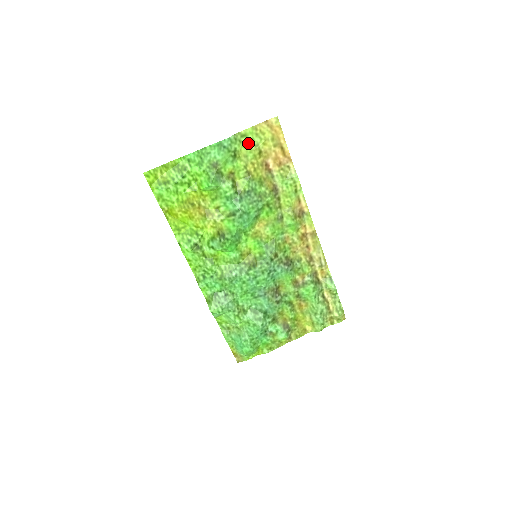
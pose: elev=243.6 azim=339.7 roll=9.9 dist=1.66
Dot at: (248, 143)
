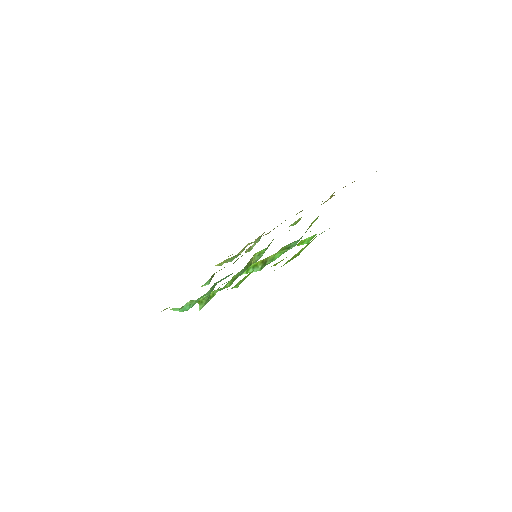
Dot at: occluded
